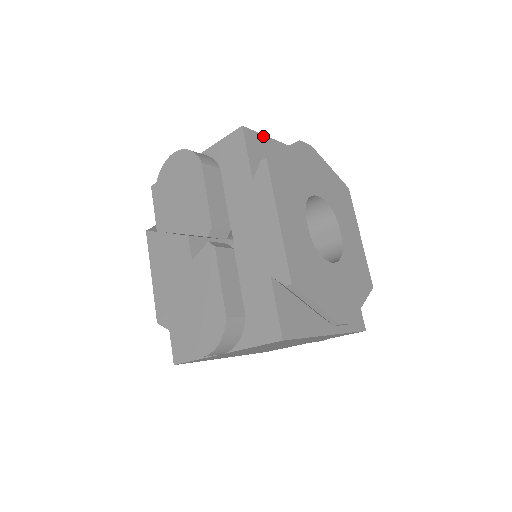
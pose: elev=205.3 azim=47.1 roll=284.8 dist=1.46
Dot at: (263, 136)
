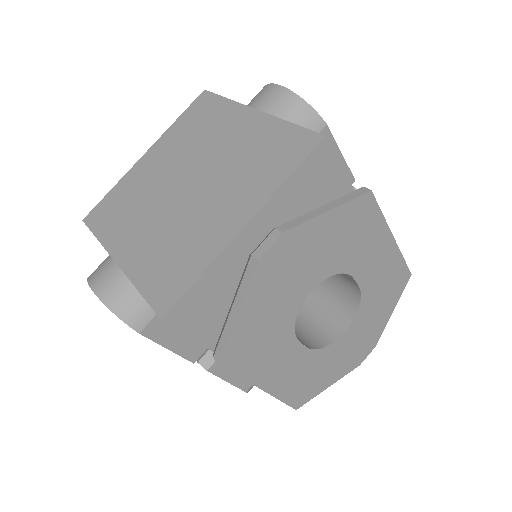
Dot at: (197, 282)
